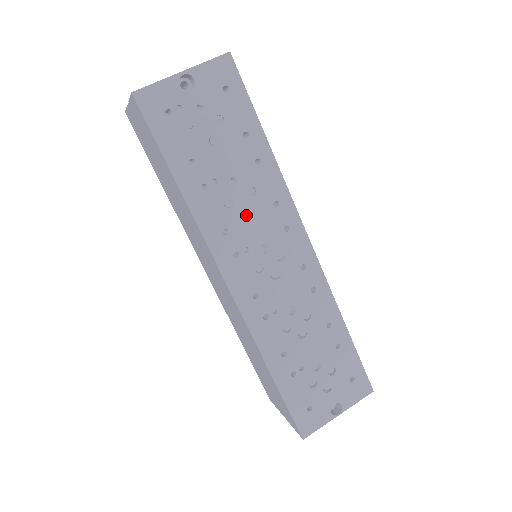
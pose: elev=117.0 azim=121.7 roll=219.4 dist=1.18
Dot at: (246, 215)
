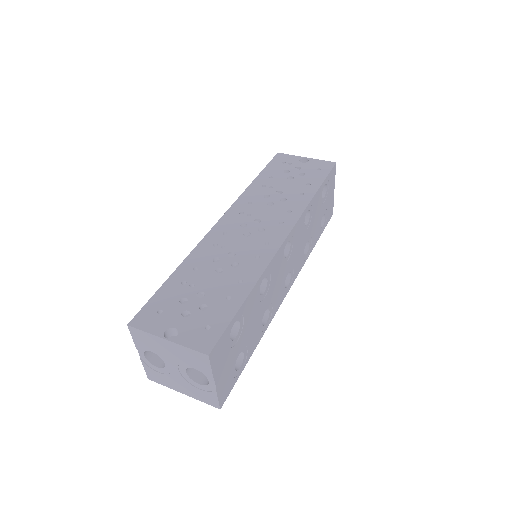
Dot at: (269, 207)
